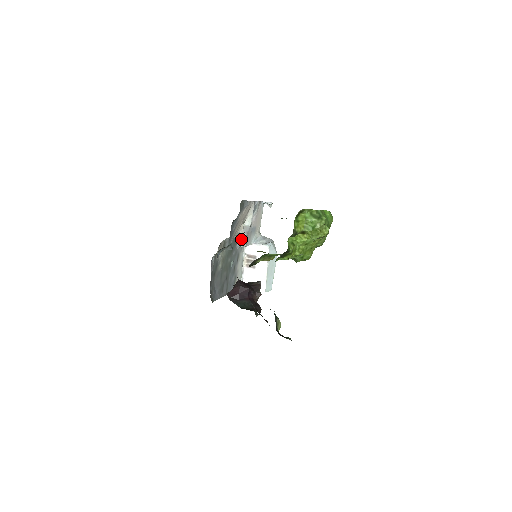
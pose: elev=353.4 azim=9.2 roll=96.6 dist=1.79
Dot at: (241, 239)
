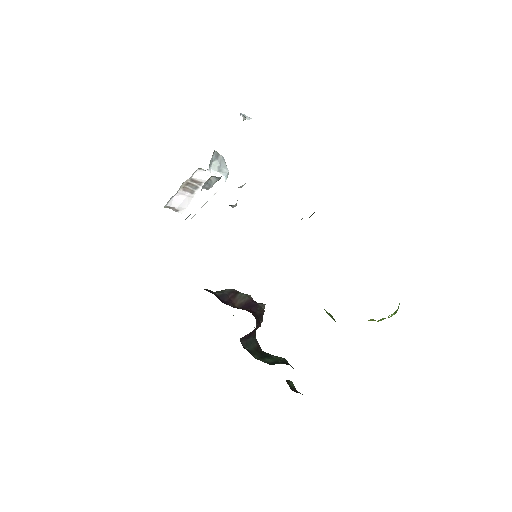
Dot at: (209, 182)
